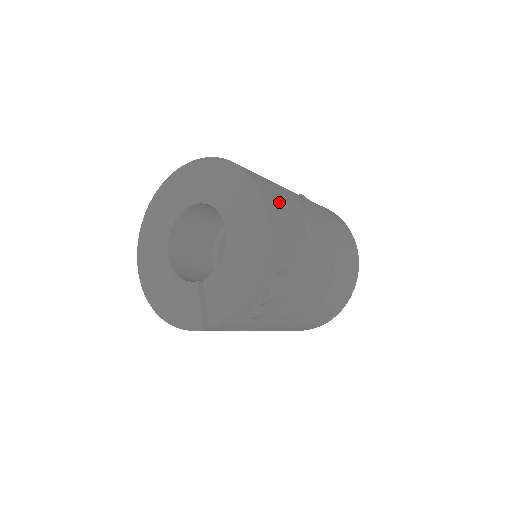
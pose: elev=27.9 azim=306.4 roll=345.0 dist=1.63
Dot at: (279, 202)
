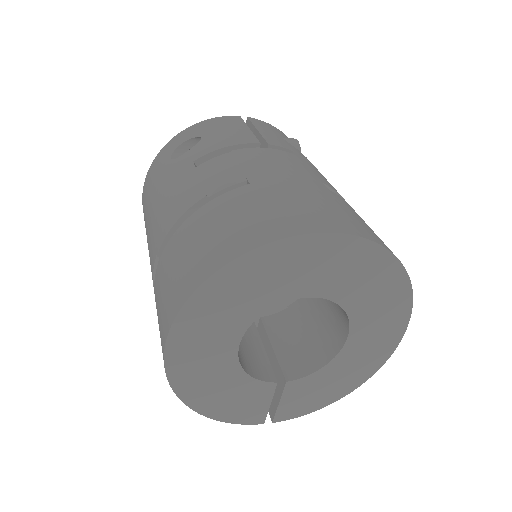
Dot at: occluded
